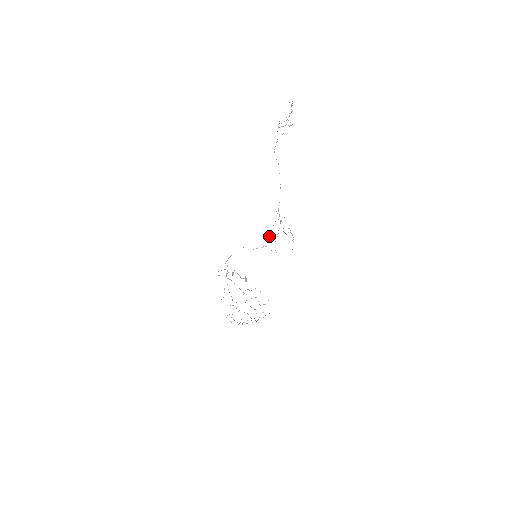
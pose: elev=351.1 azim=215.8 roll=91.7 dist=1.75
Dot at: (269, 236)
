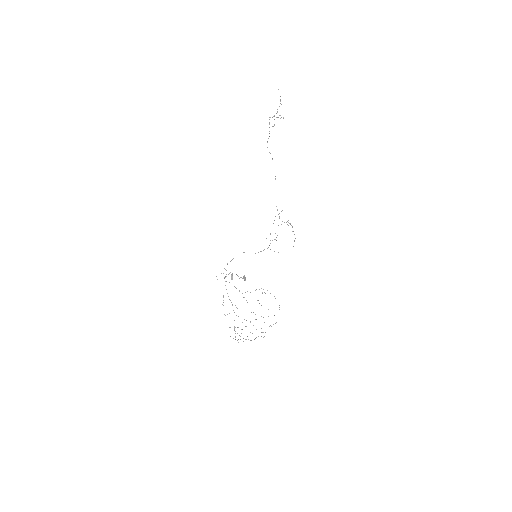
Dot at: occluded
